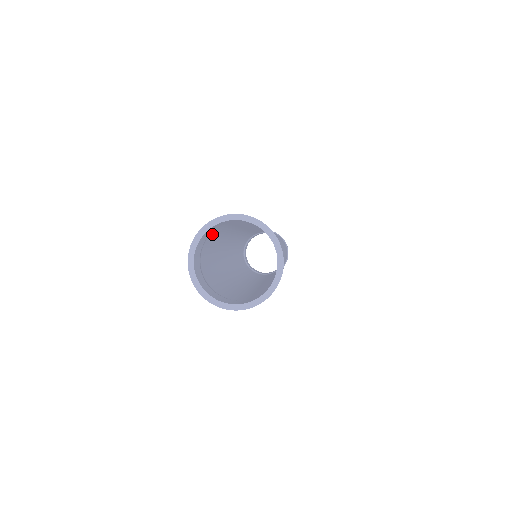
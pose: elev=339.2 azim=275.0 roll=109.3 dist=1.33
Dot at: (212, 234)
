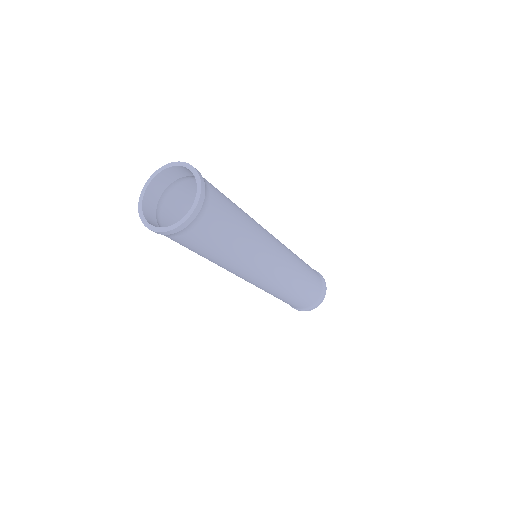
Dot at: (190, 184)
